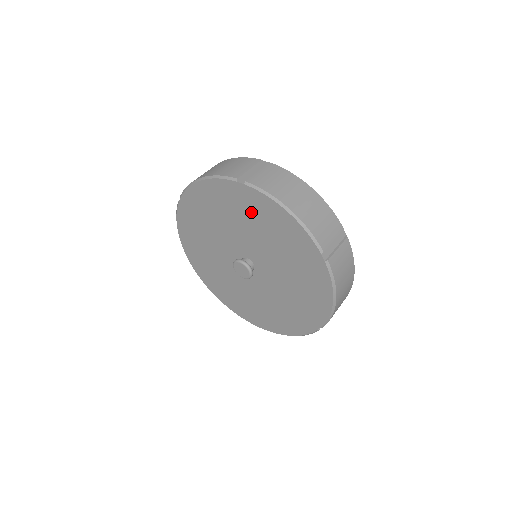
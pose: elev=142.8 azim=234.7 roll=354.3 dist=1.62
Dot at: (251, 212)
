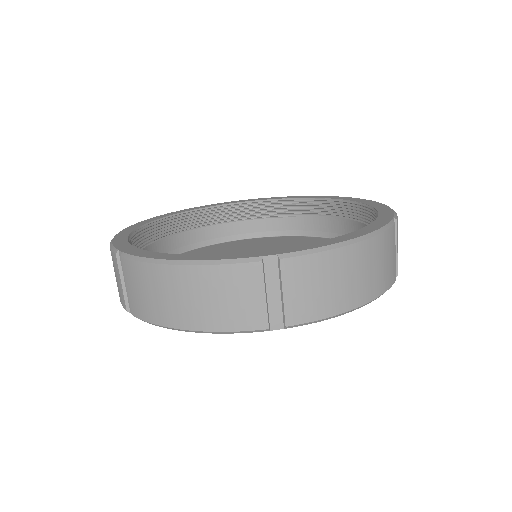
Dot at: occluded
